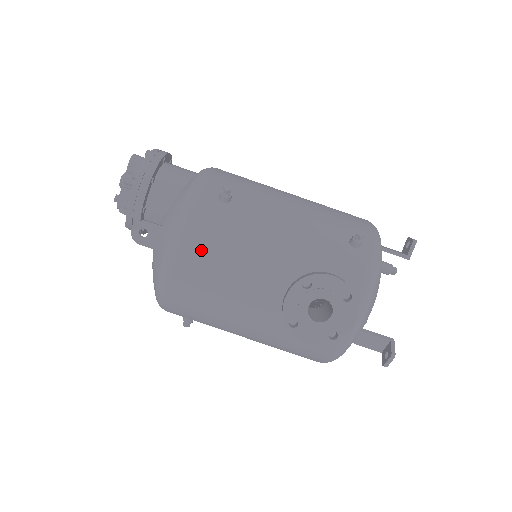
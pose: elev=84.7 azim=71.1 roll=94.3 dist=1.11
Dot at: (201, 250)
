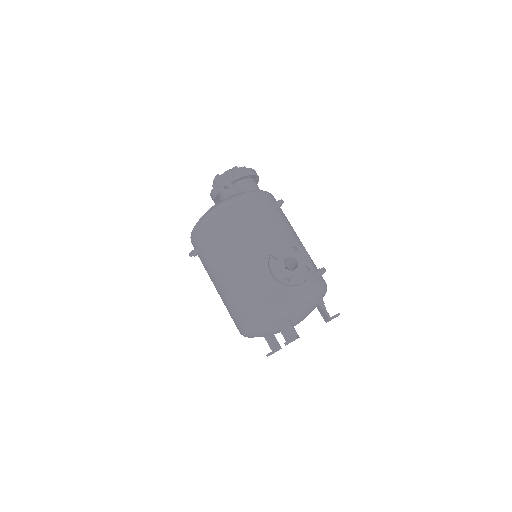
Dot at: (252, 209)
